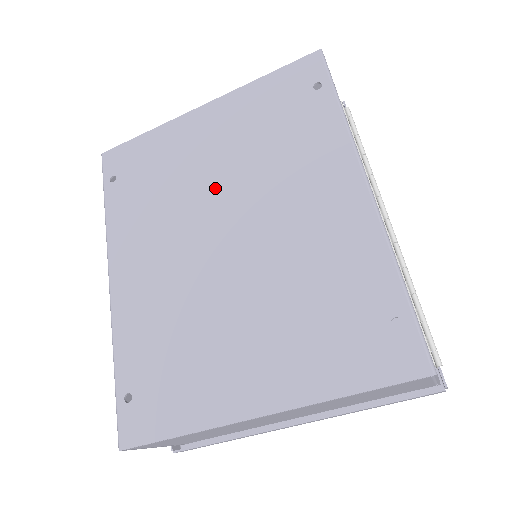
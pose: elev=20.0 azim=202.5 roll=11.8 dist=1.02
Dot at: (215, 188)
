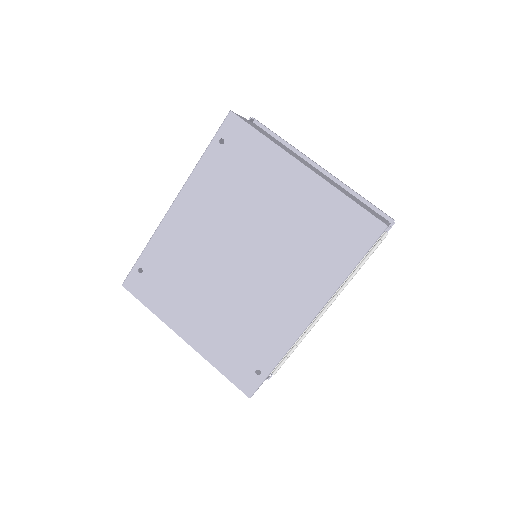
Dot at: (260, 228)
